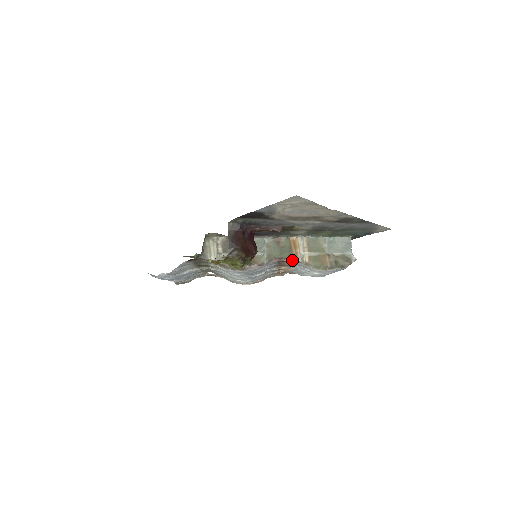
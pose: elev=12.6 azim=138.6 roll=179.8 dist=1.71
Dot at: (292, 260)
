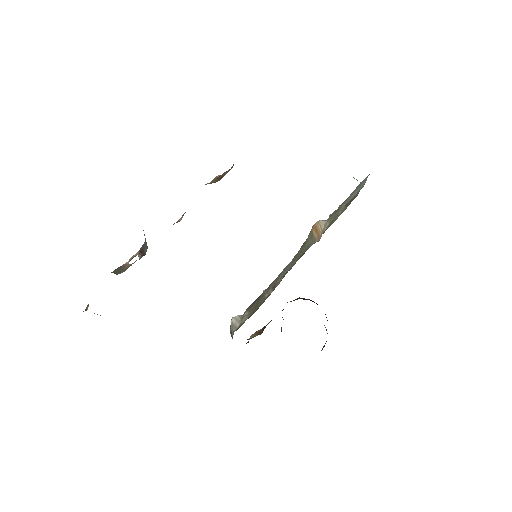
Dot at: occluded
